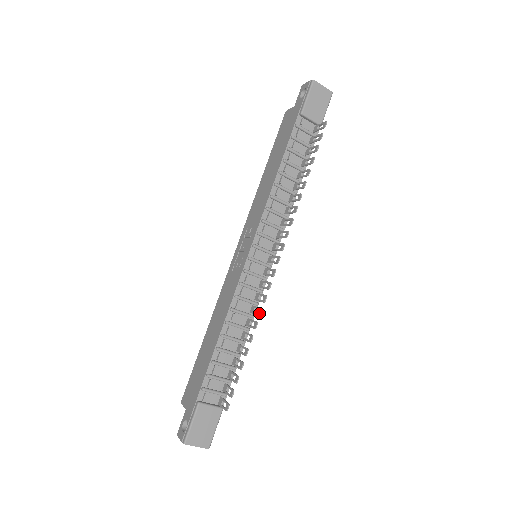
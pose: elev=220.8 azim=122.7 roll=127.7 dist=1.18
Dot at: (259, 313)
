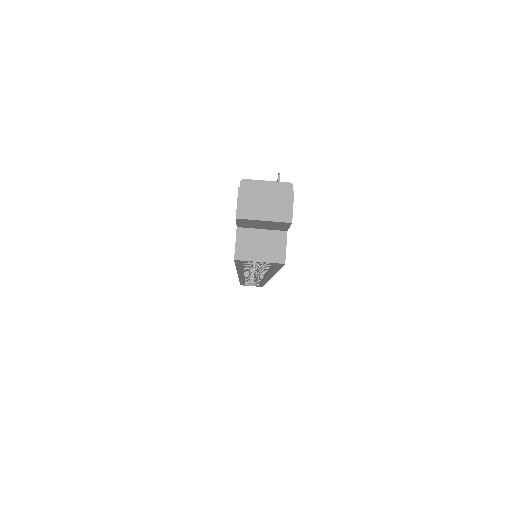
Dot at: occluded
